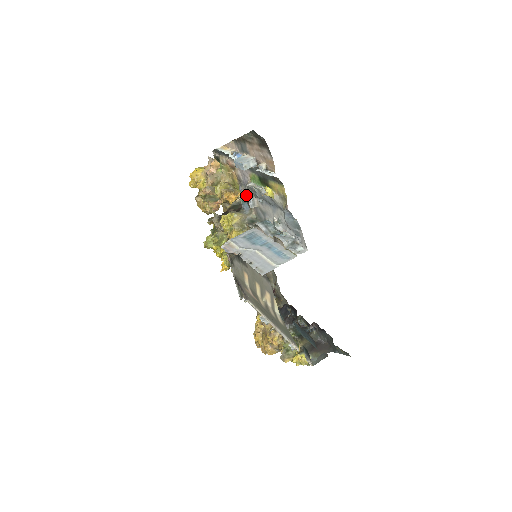
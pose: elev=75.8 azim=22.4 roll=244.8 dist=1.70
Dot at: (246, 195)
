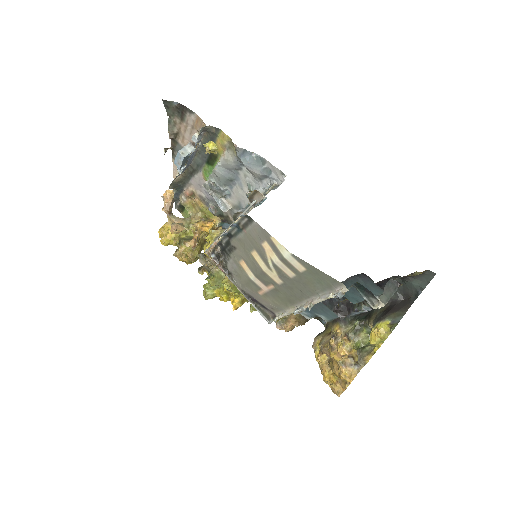
Dot at: (218, 211)
